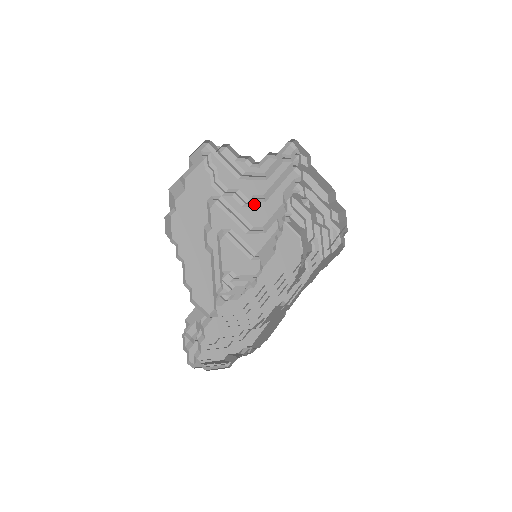
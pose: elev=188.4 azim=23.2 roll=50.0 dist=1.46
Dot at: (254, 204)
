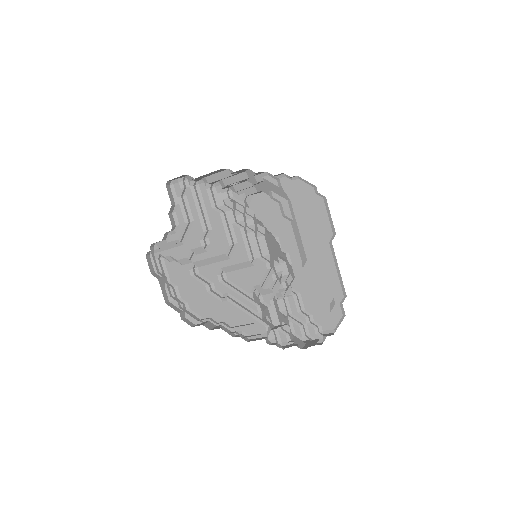
Dot at: (209, 240)
